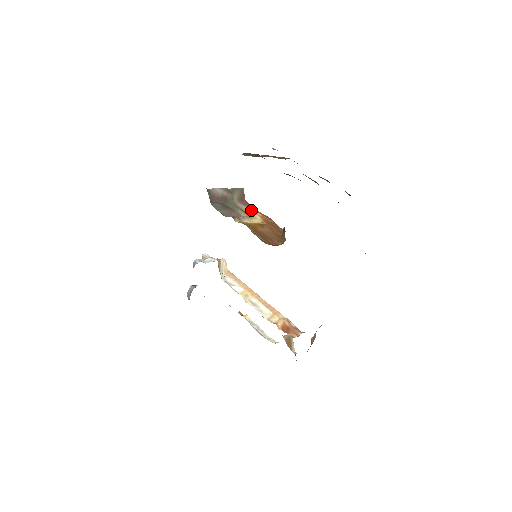
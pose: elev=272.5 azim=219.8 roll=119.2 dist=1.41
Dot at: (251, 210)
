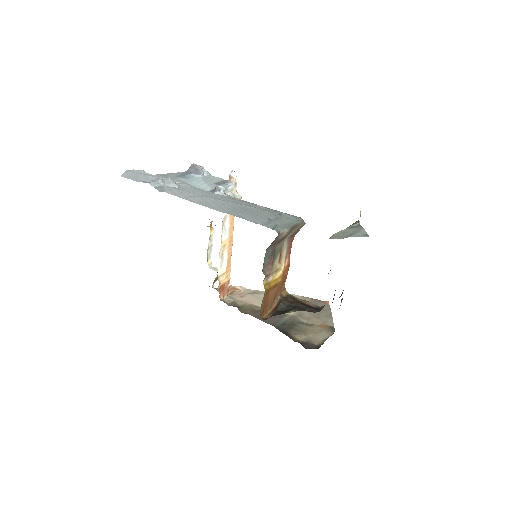
Dot at: (286, 255)
